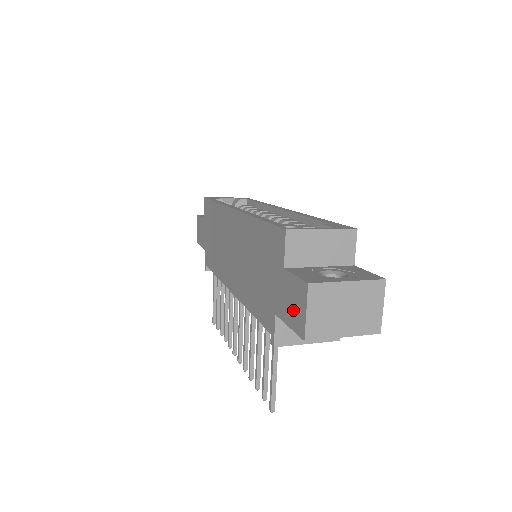
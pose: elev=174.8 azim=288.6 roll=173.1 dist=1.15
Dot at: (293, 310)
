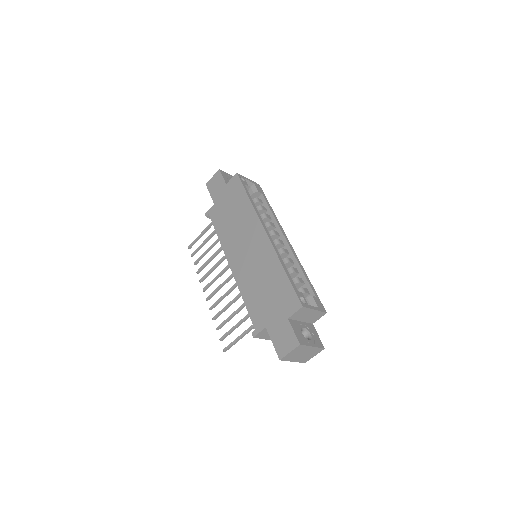
Dot at: (281, 341)
